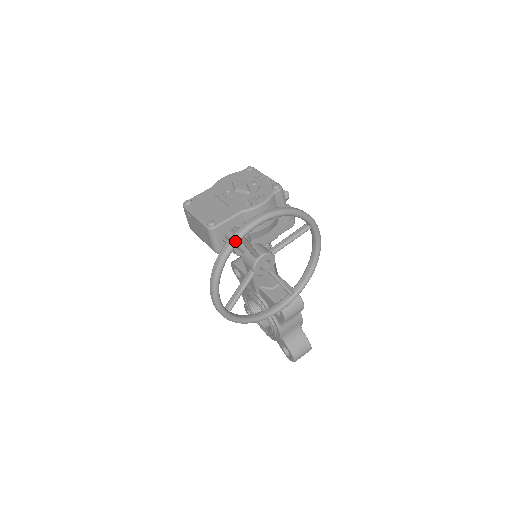
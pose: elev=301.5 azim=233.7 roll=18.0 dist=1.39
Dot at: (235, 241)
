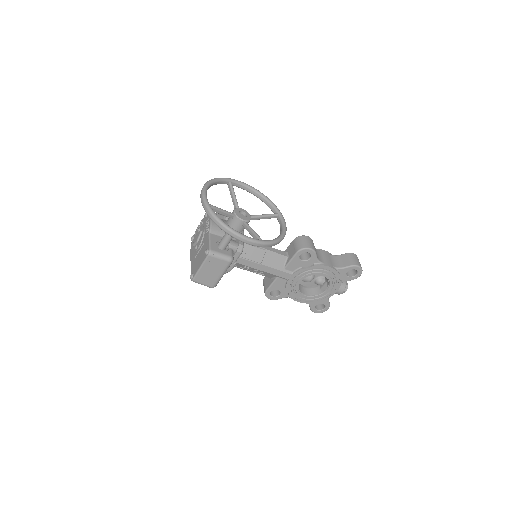
Dot at: (208, 207)
